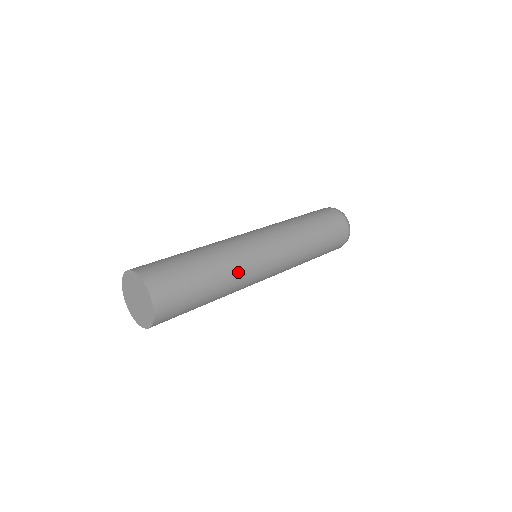
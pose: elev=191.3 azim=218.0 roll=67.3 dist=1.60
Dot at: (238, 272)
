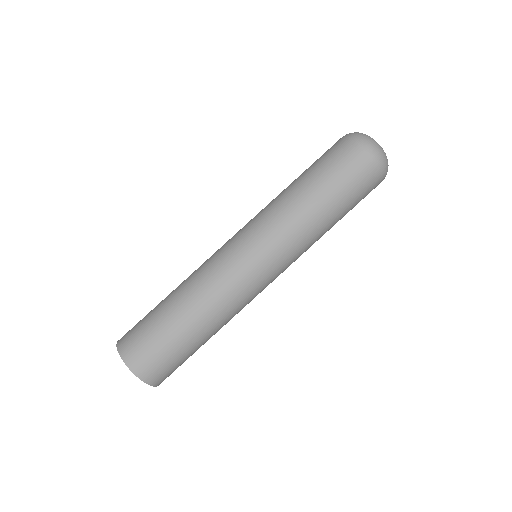
Dot at: (207, 287)
